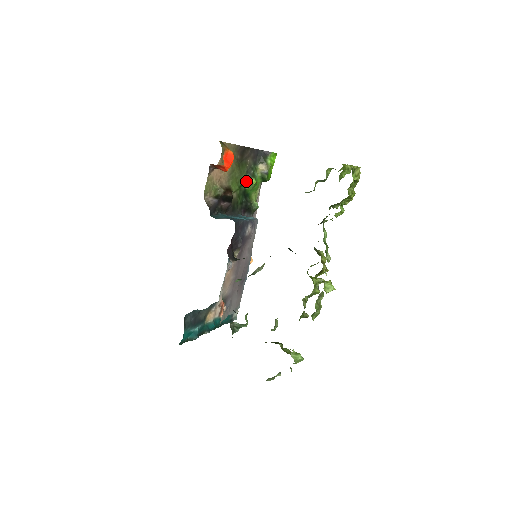
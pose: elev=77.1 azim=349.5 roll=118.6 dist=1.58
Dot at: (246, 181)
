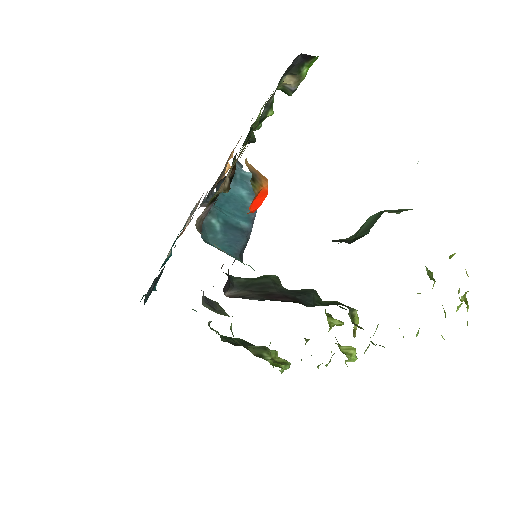
Dot at: (258, 121)
